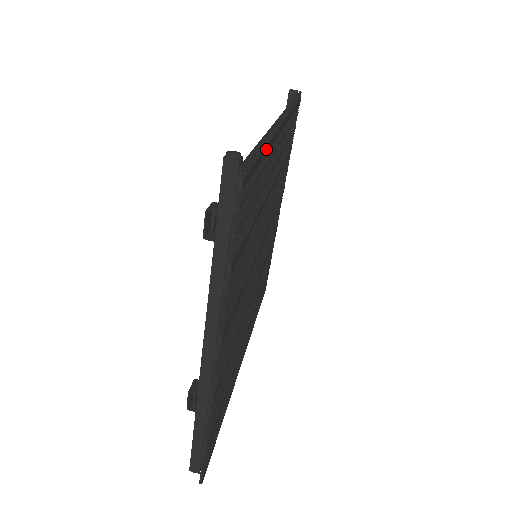
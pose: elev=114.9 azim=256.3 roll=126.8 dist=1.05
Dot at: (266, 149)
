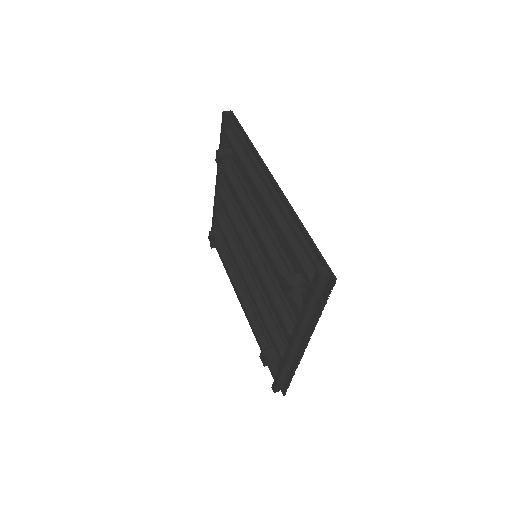
Dot at: (302, 232)
